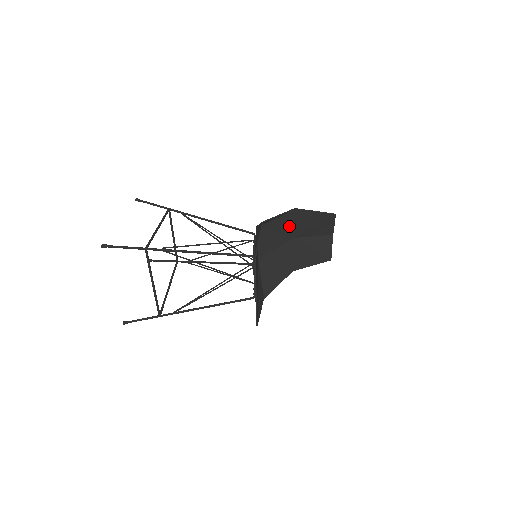
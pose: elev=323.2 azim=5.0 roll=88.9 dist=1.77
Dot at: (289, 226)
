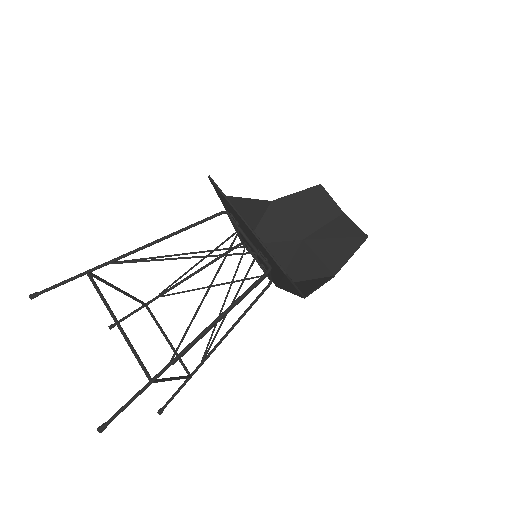
Dot at: (283, 227)
